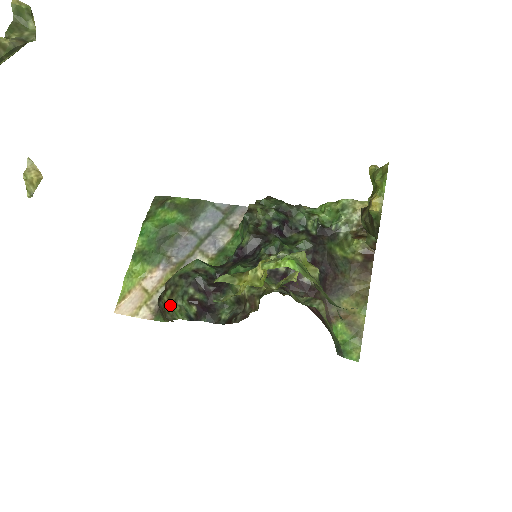
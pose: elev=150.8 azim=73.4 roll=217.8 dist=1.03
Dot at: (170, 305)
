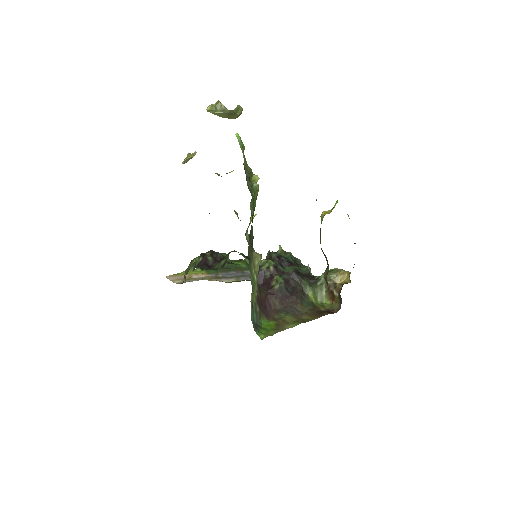
Dot at: (192, 261)
